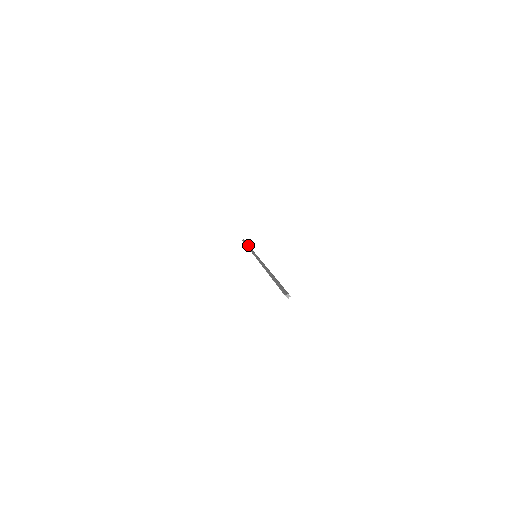
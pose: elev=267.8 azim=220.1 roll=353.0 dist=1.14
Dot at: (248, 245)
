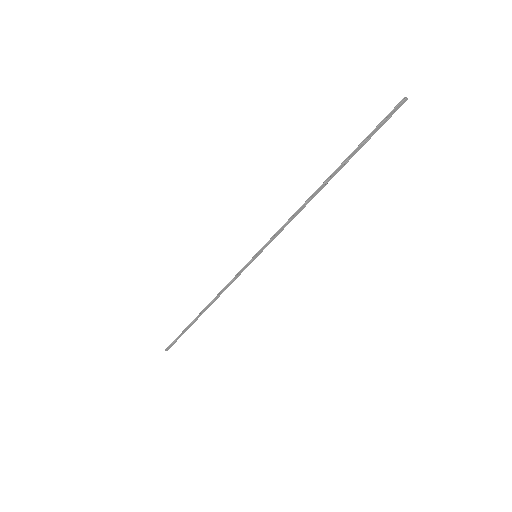
Dot at: (203, 309)
